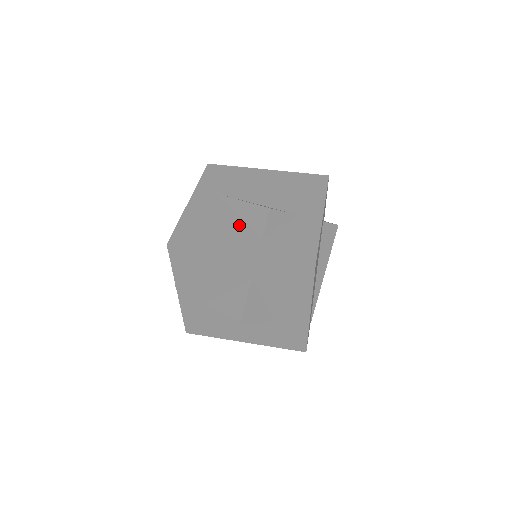
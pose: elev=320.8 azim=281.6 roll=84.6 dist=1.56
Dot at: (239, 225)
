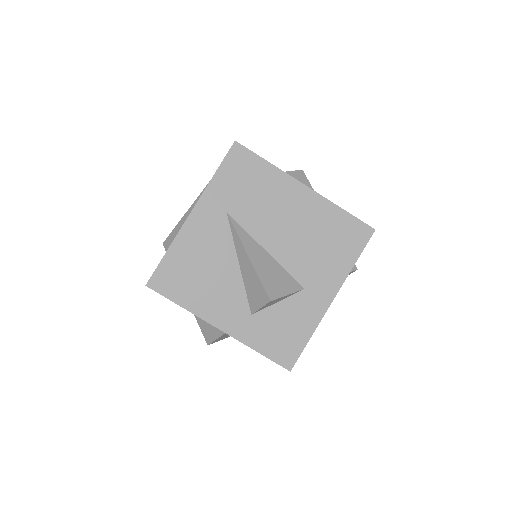
Dot at: (234, 283)
